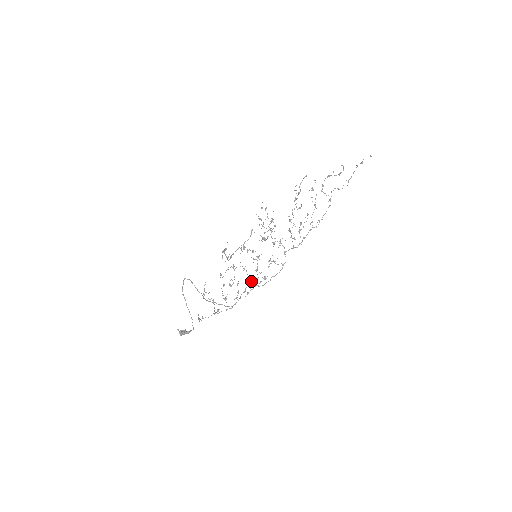
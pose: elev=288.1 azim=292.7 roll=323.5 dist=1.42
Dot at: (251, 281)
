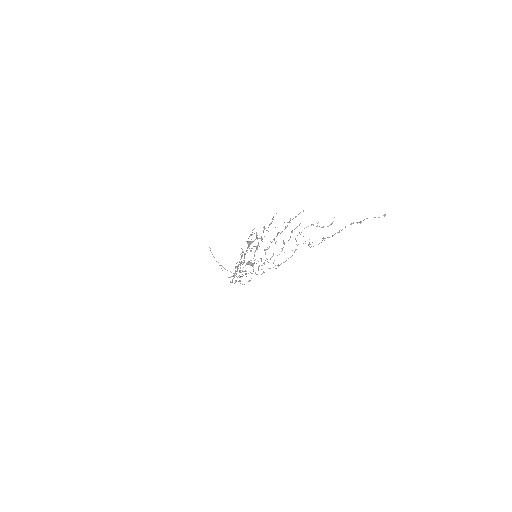
Dot at: (239, 275)
